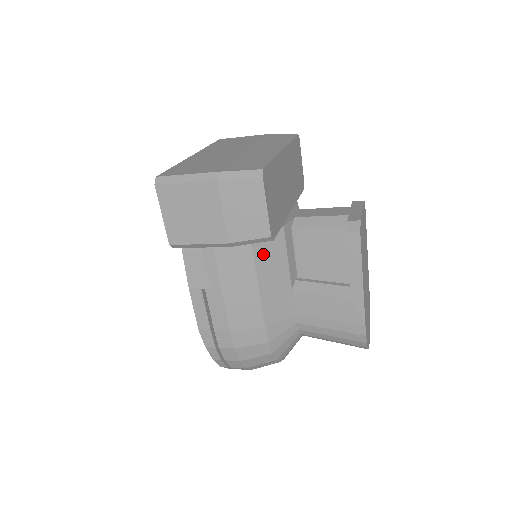
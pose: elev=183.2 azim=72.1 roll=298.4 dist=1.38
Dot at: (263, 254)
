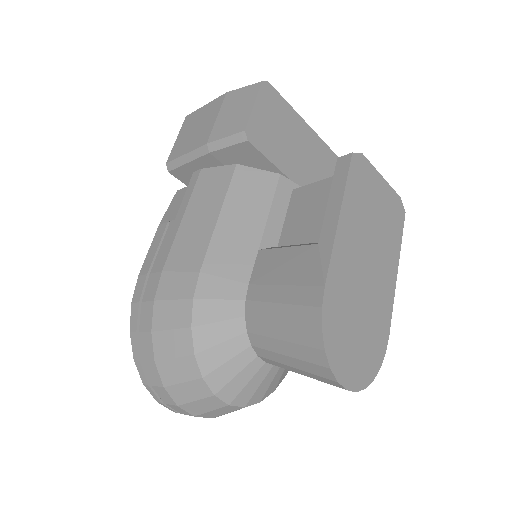
Dot at: (242, 187)
